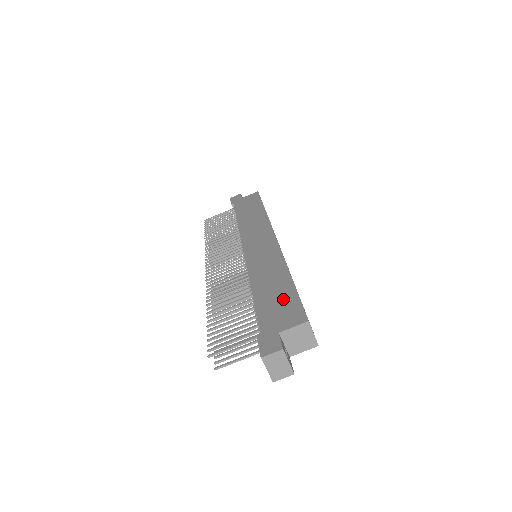
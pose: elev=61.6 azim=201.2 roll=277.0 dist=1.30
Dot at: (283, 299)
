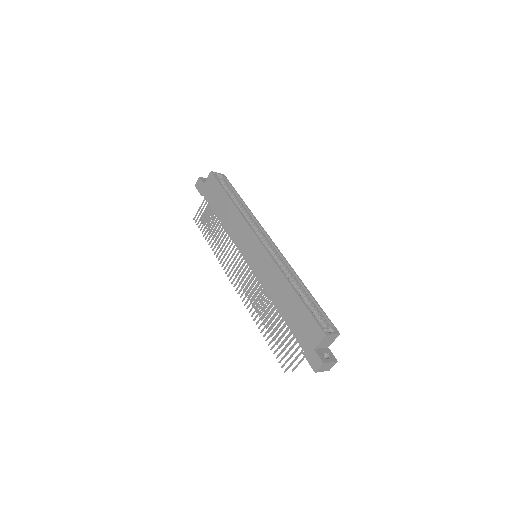
Dot at: (300, 315)
